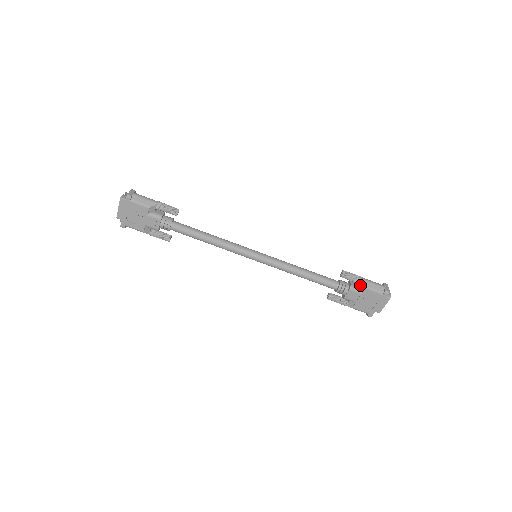
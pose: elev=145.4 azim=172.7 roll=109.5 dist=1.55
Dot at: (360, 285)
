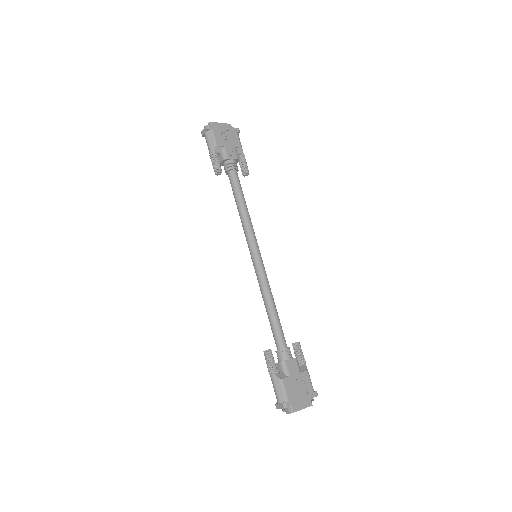
Dot at: (302, 366)
